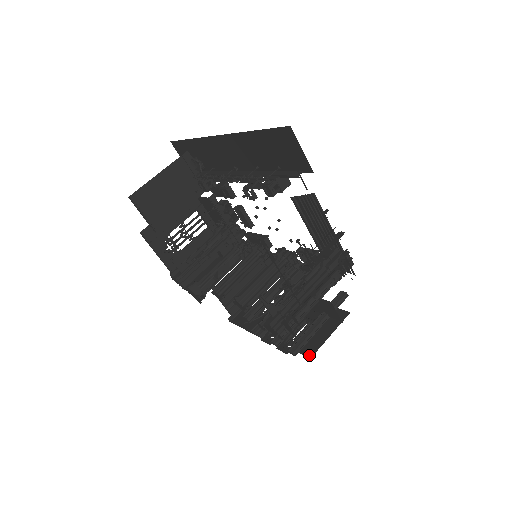
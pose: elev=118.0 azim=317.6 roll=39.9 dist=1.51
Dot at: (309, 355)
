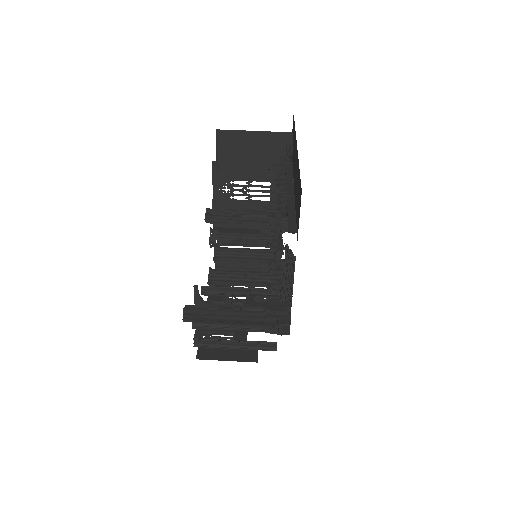
Dot at: (199, 356)
